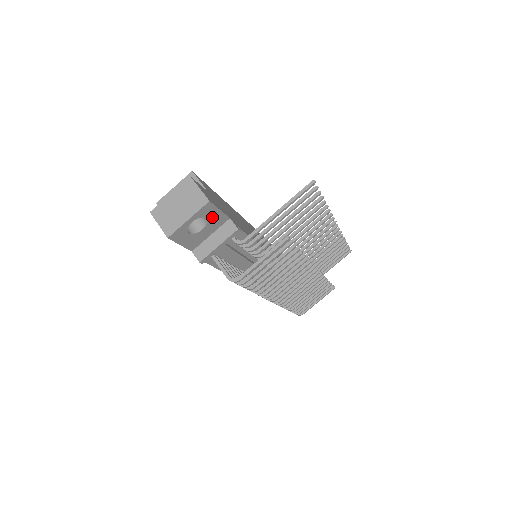
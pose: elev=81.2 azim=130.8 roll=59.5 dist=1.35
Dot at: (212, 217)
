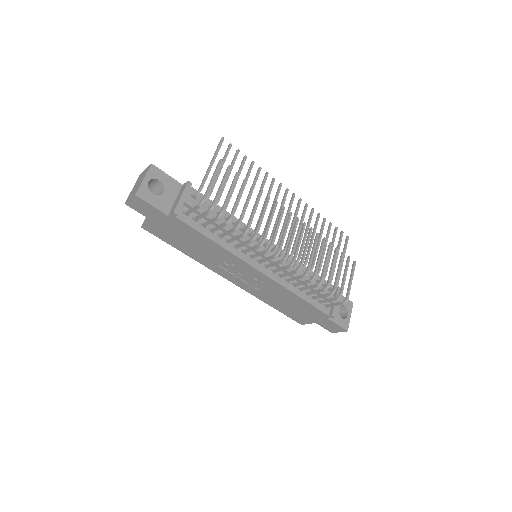
Dot at: (165, 181)
